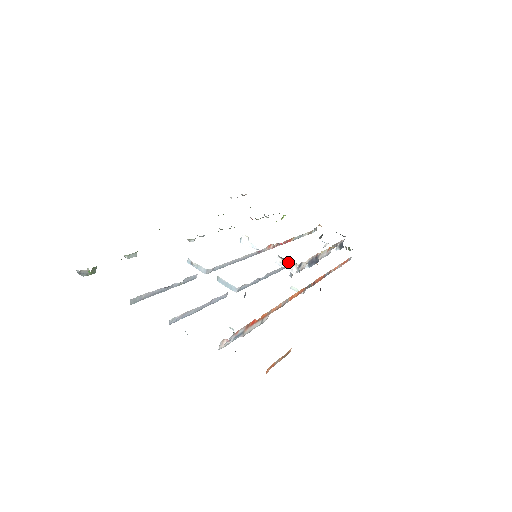
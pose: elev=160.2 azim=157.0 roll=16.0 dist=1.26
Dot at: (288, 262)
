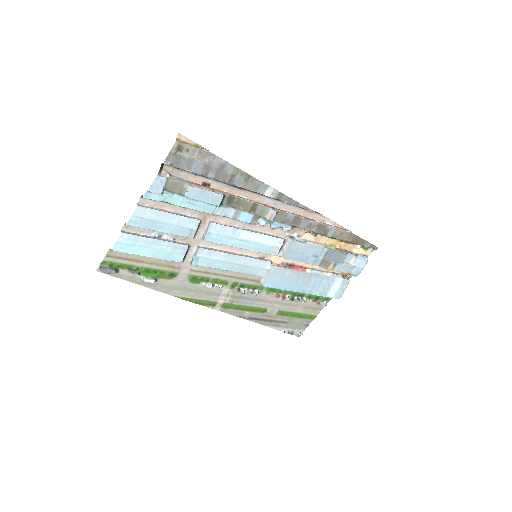
Dot at: (284, 245)
